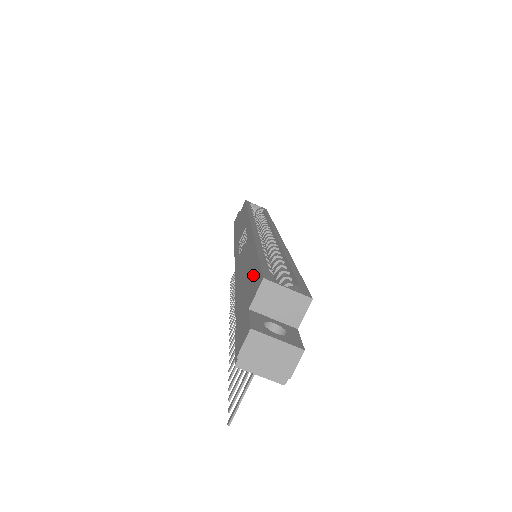
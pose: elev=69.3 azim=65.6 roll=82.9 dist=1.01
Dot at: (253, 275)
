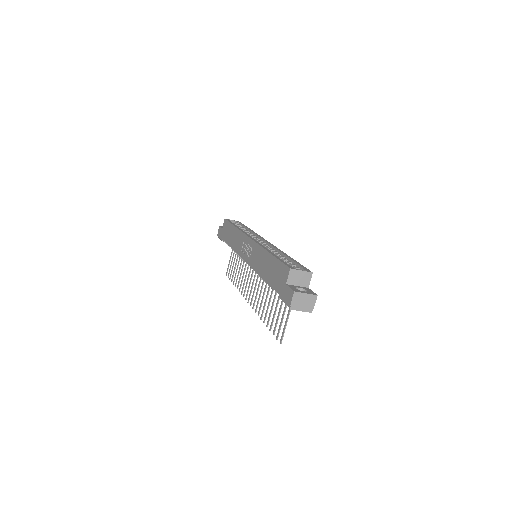
Dot at: (279, 268)
